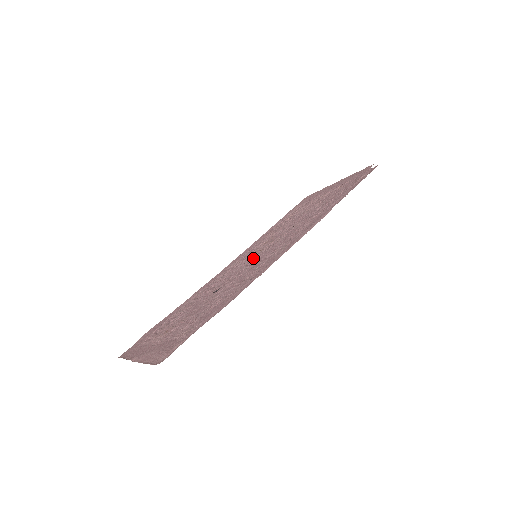
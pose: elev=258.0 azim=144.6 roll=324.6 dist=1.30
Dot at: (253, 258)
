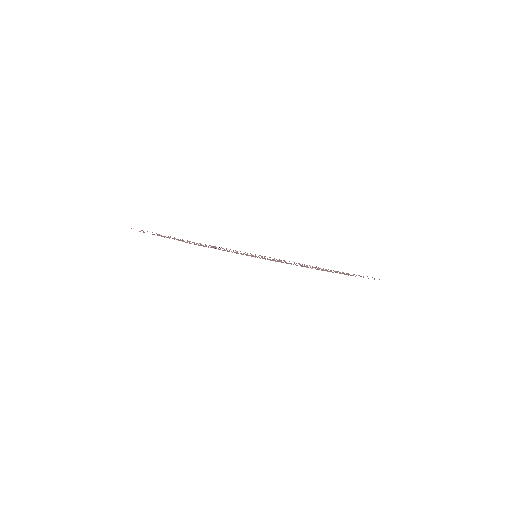
Dot at: occluded
